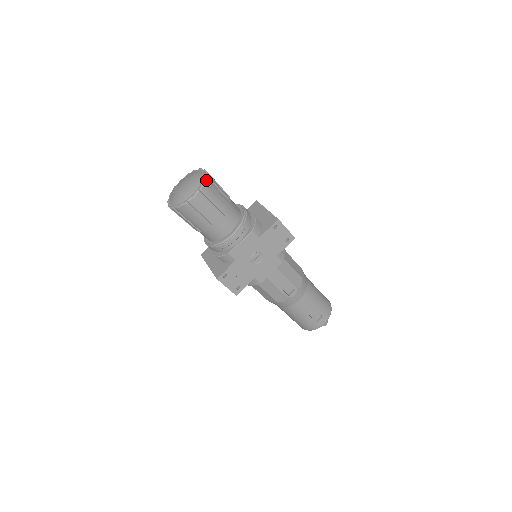
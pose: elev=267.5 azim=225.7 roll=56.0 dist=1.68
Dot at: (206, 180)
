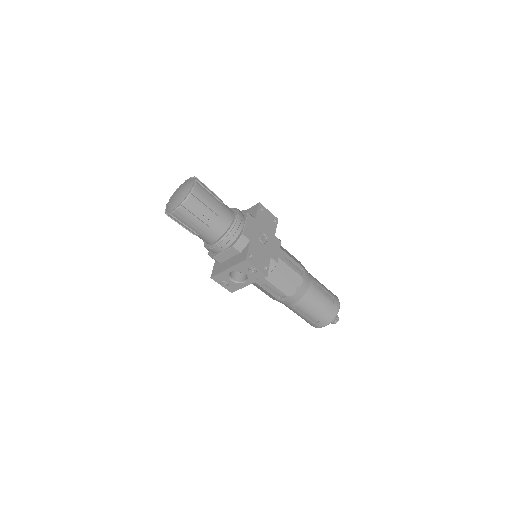
Dot at: (195, 177)
